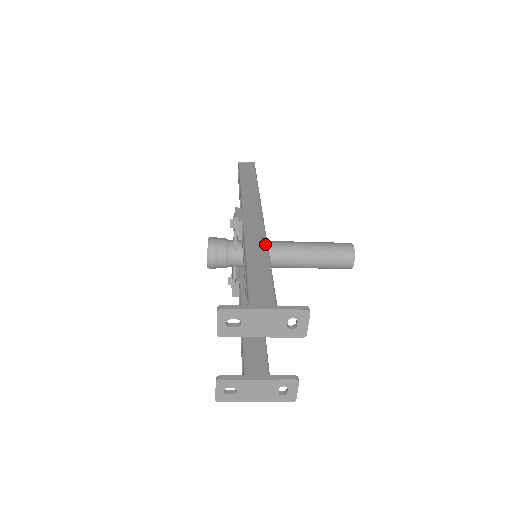
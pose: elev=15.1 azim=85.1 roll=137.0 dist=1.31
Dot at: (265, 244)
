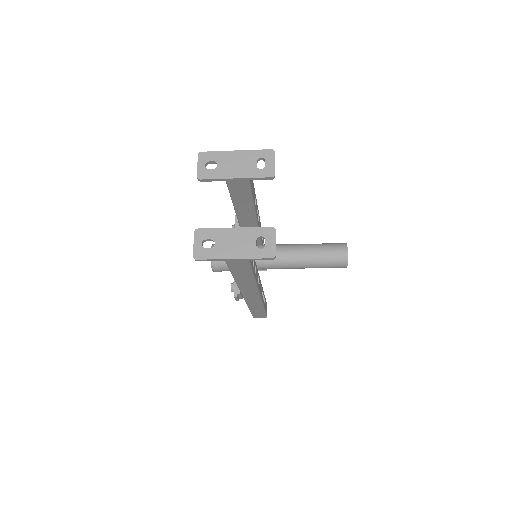
Dot at: occluded
